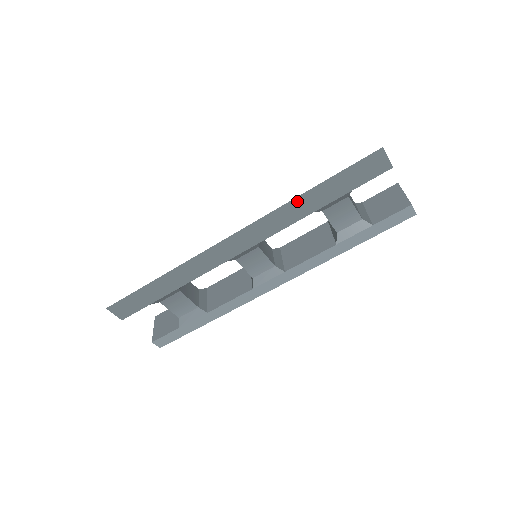
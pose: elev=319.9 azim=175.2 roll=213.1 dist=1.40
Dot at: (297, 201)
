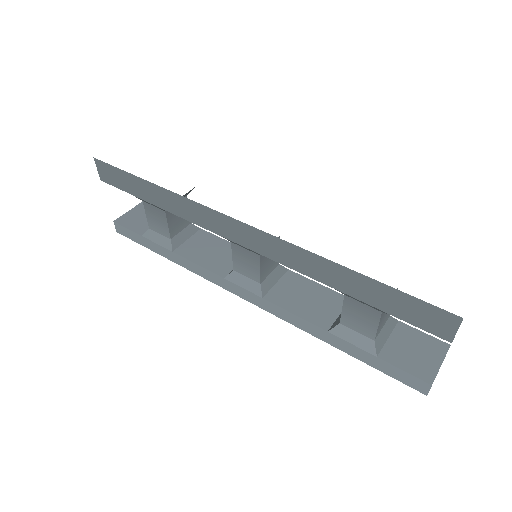
Dot at: (328, 263)
